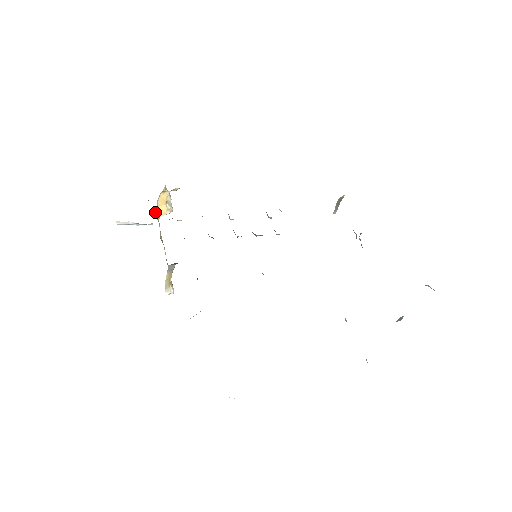
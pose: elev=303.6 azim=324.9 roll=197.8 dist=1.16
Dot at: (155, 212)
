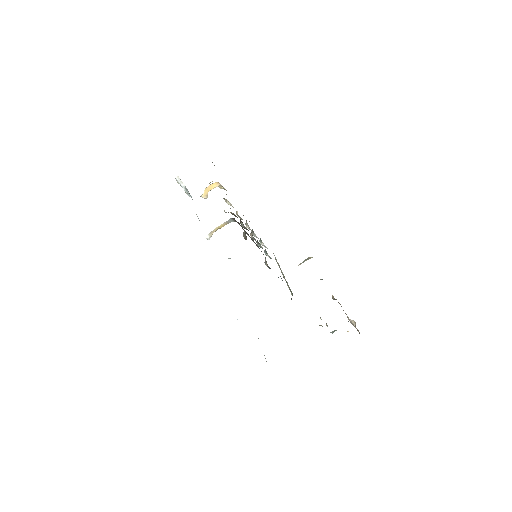
Dot at: occluded
